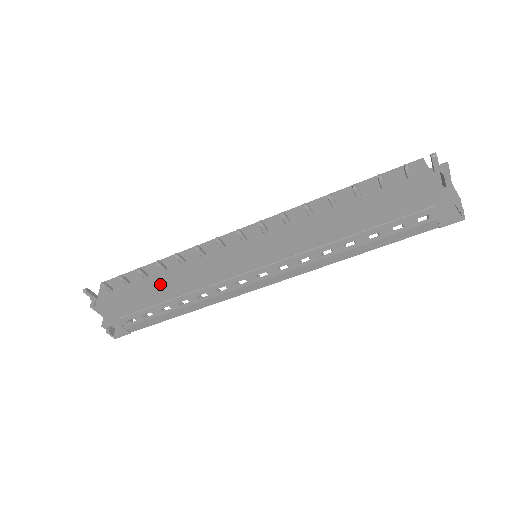
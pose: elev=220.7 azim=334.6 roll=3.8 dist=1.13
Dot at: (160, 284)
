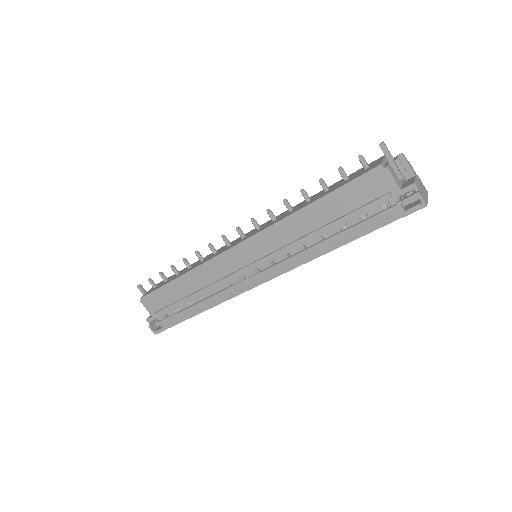
Dot at: (181, 275)
